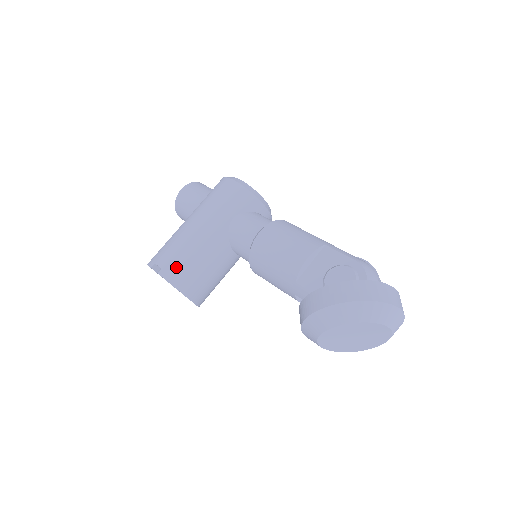
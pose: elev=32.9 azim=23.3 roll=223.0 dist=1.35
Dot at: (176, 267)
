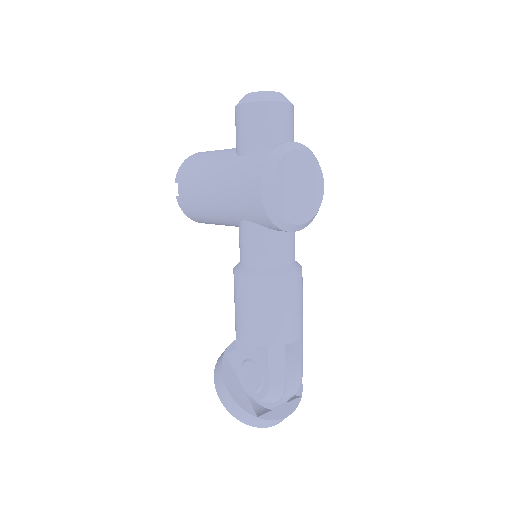
Dot at: (188, 207)
